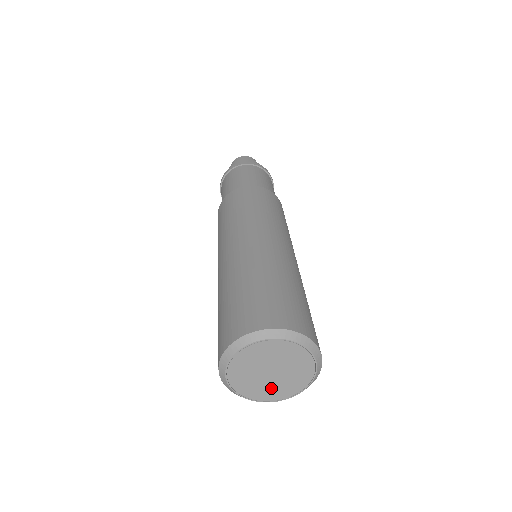
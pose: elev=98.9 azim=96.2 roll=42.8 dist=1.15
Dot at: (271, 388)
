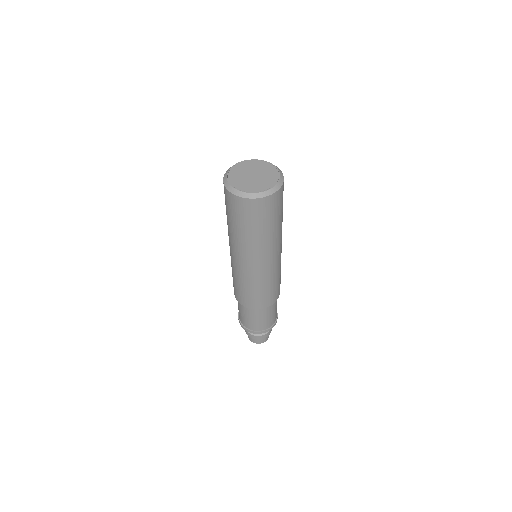
Dot at: (251, 184)
